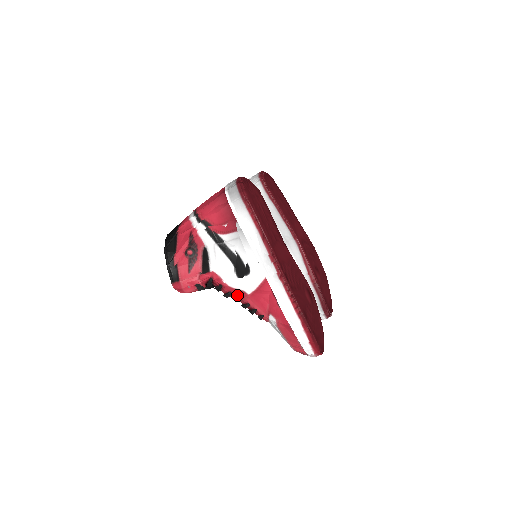
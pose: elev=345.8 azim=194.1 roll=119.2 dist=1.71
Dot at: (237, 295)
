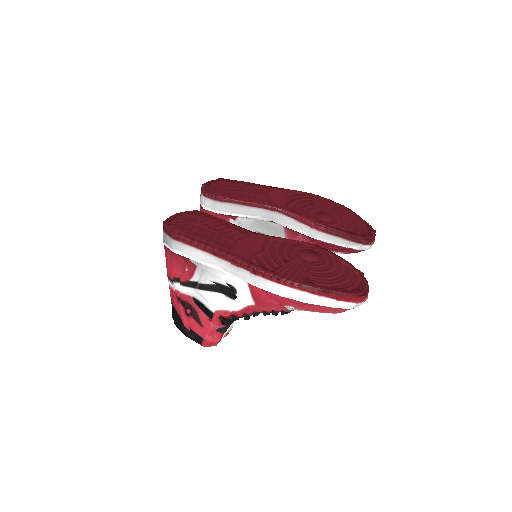
Dot at: (250, 312)
